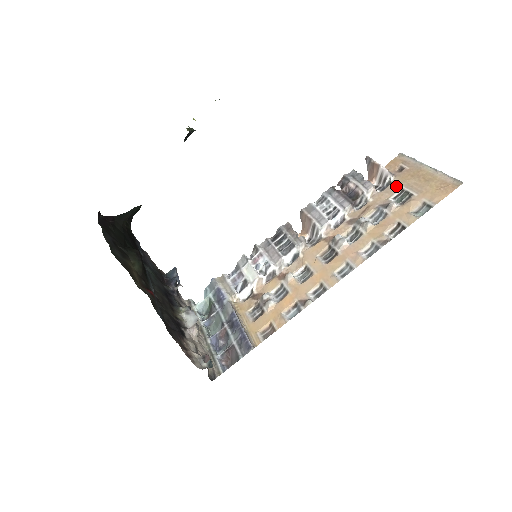
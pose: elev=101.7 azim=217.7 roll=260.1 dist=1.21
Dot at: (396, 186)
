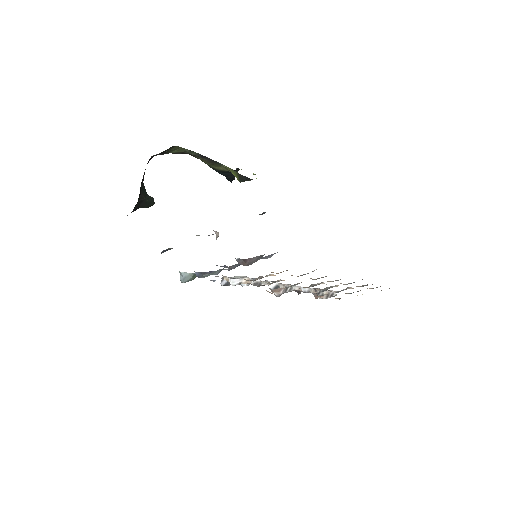
Dot at: occluded
